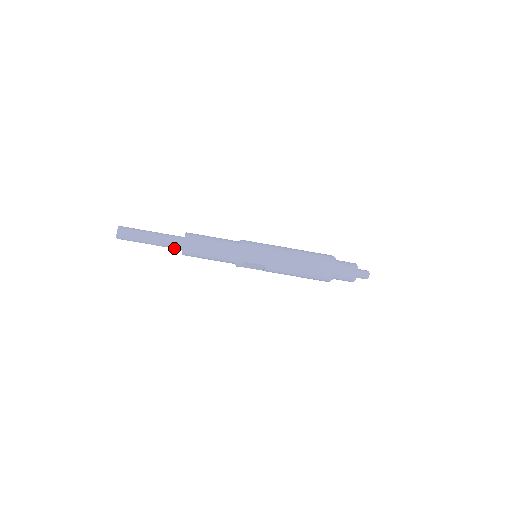
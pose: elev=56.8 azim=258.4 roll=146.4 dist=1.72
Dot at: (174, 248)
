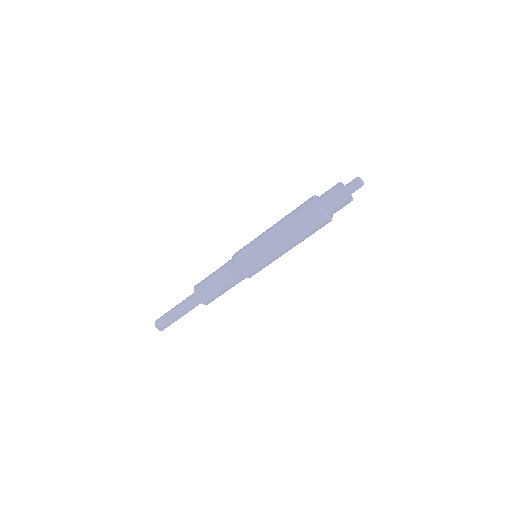
Dot at: (194, 302)
